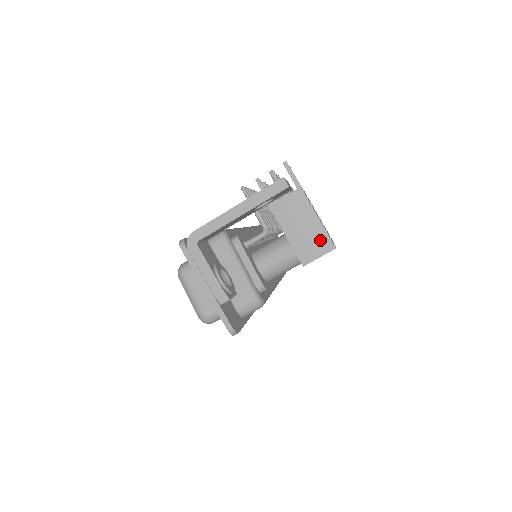
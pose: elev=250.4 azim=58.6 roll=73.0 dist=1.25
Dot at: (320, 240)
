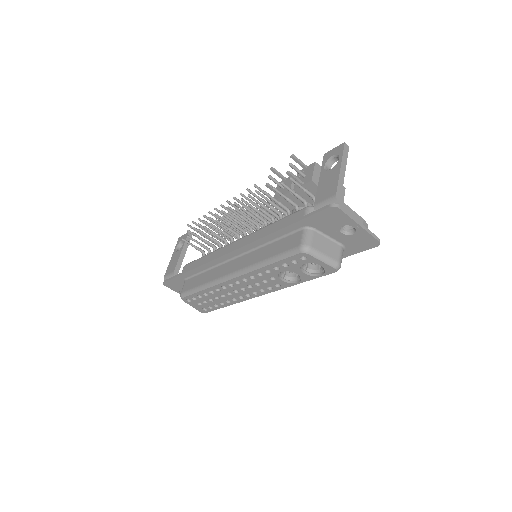
Dot at: occluded
